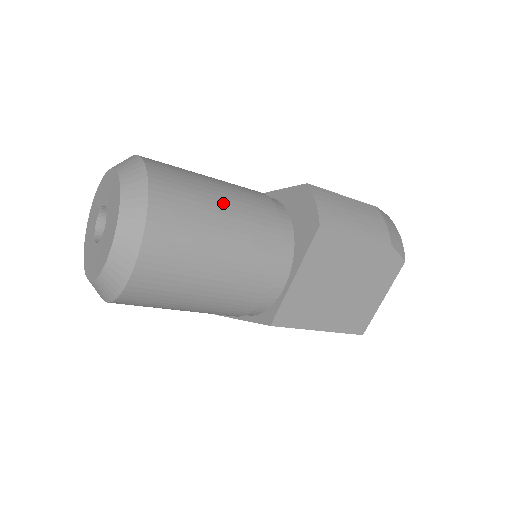
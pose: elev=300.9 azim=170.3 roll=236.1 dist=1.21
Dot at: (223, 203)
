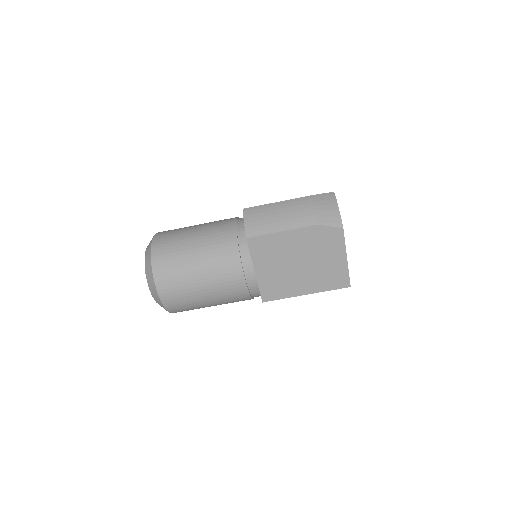
Dot at: (195, 245)
